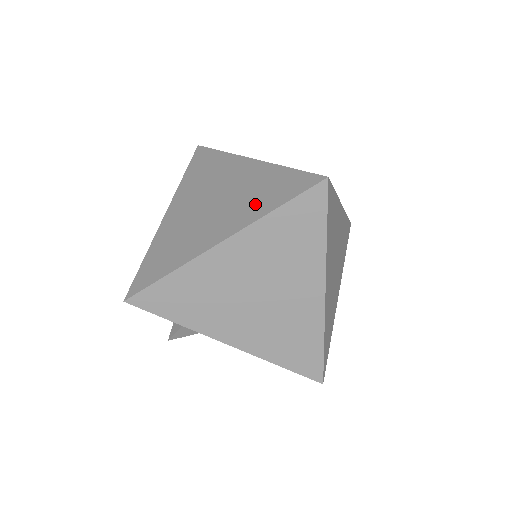
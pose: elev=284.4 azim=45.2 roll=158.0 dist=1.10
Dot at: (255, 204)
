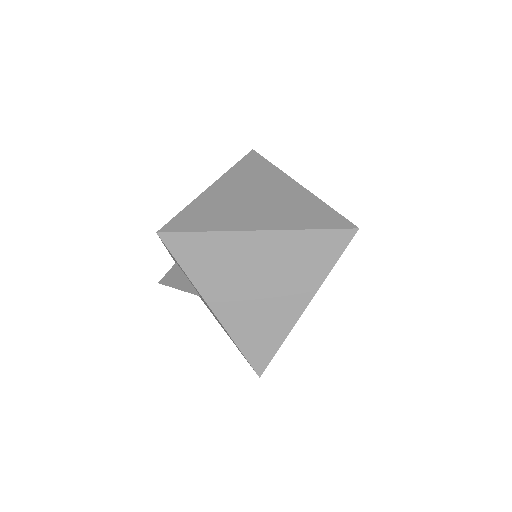
Dot at: (295, 218)
